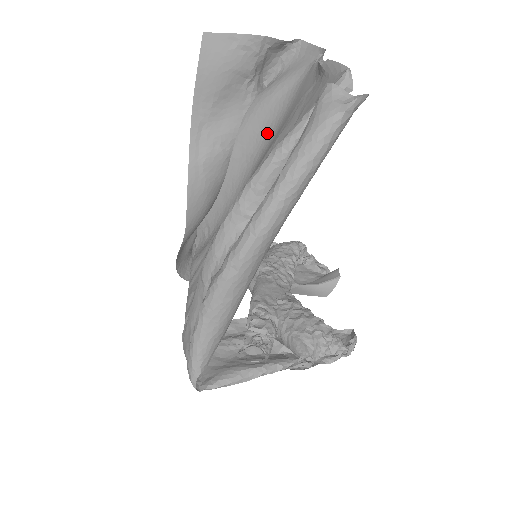
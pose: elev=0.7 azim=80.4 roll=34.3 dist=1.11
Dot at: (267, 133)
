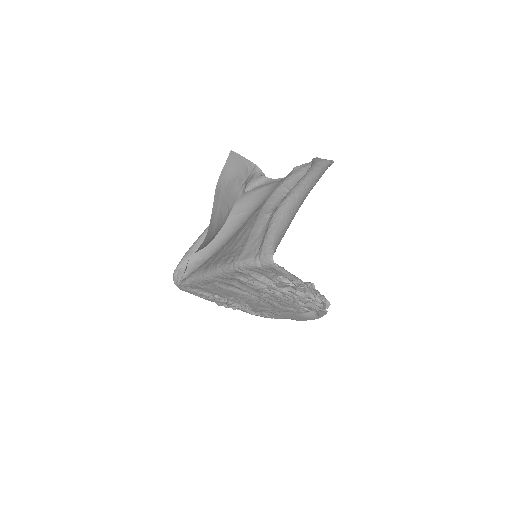
Dot at: (256, 203)
